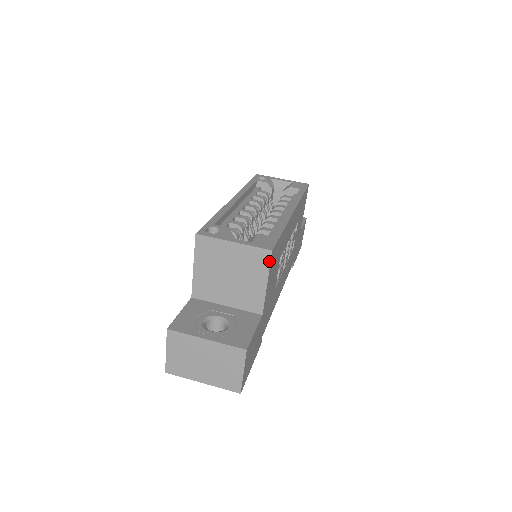
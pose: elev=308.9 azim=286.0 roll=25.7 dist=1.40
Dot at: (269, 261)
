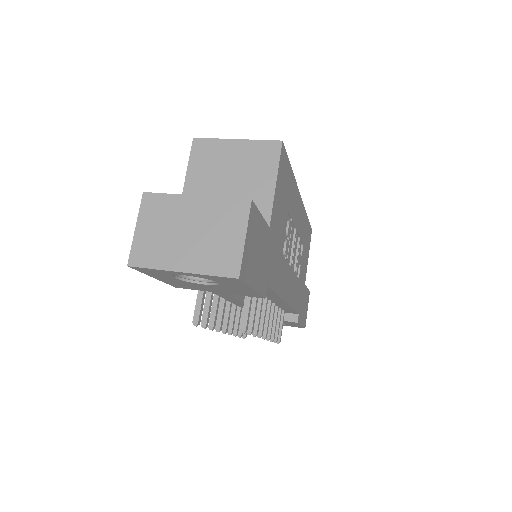
Dot at: (279, 154)
